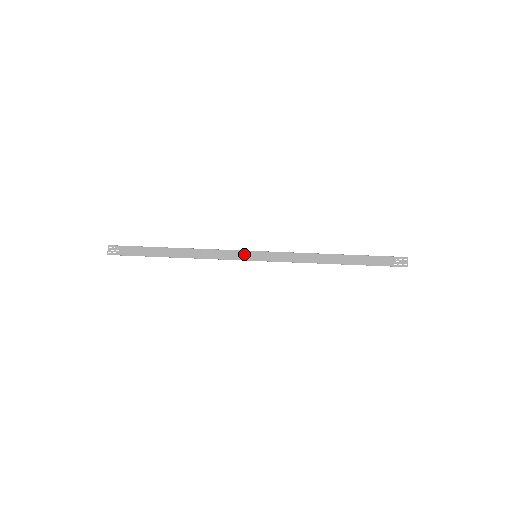
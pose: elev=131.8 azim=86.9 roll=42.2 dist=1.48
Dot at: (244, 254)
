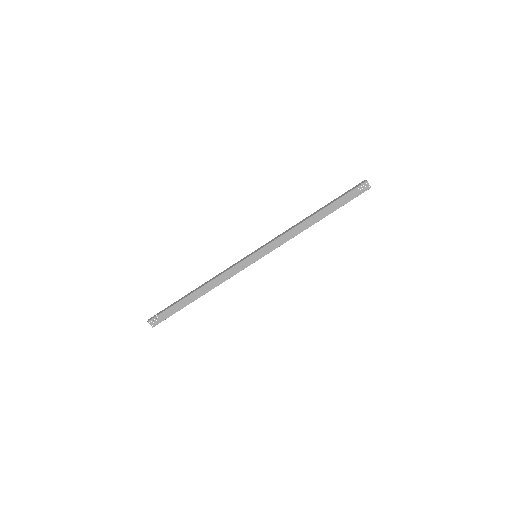
Dot at: (247, 261)
